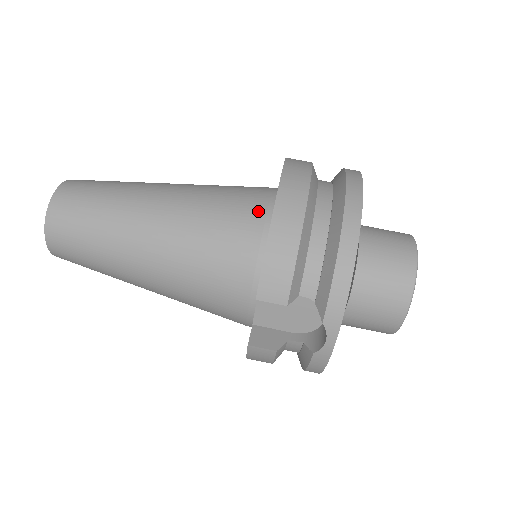
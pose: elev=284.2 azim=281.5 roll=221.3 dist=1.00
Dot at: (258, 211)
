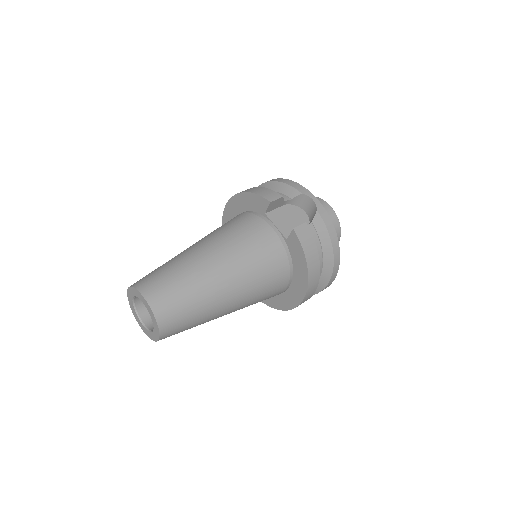
Dot at: occluded
